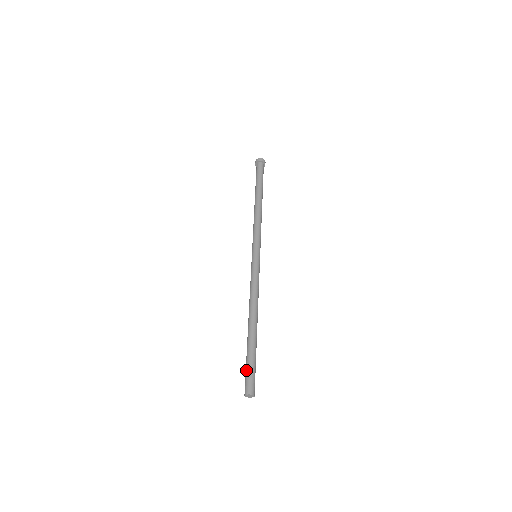
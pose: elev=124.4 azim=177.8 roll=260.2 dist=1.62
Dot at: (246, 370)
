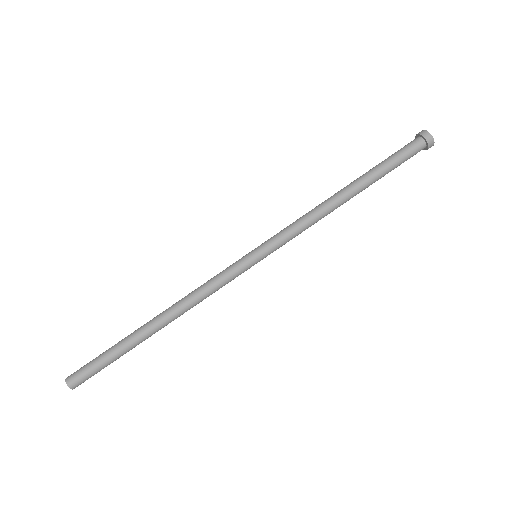
Dot at: (93, 360)
